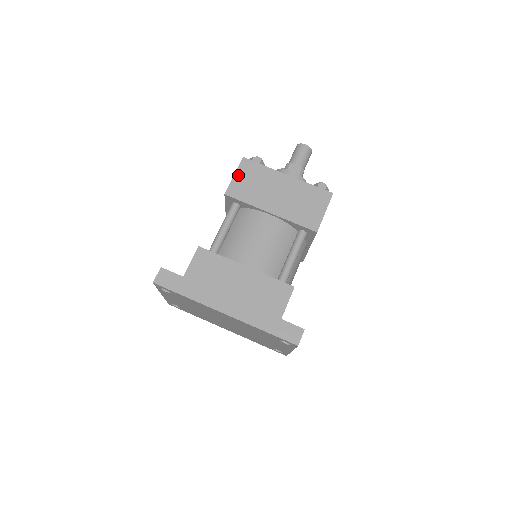
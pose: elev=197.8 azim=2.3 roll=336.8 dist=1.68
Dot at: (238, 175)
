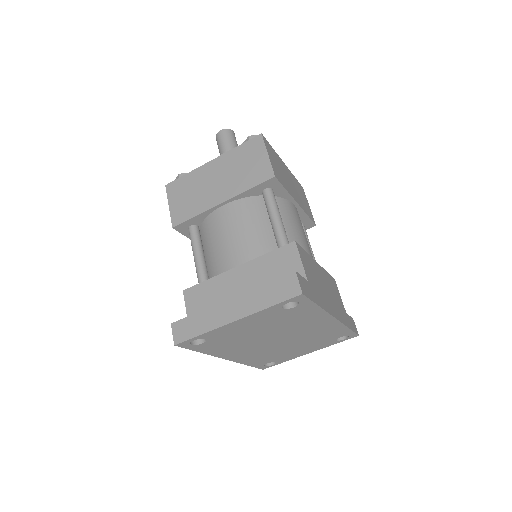
Dot at: (270, 155)
